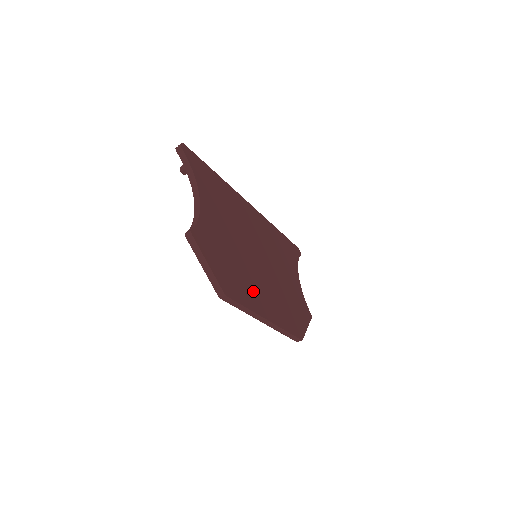
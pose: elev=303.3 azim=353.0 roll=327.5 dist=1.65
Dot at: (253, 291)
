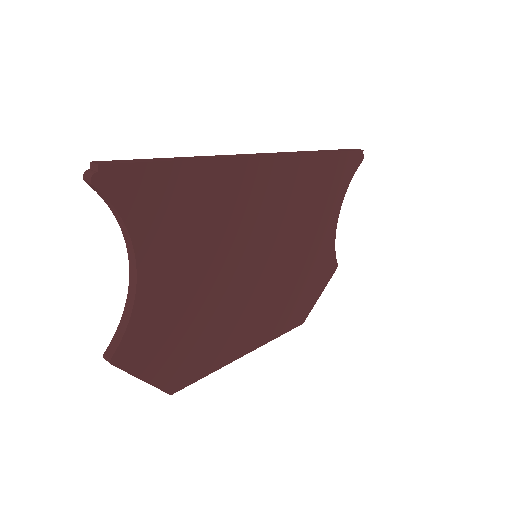
Dot at: (229, 336)
